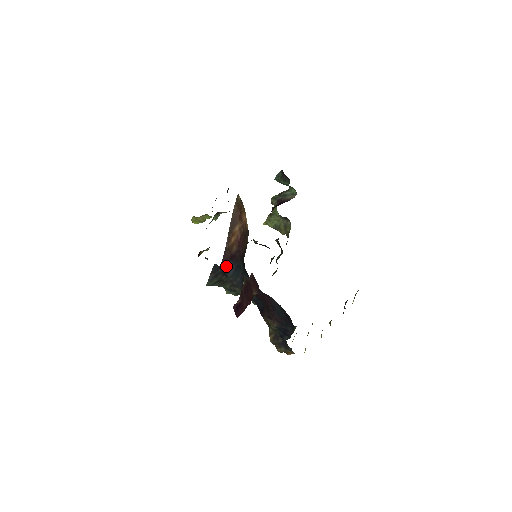
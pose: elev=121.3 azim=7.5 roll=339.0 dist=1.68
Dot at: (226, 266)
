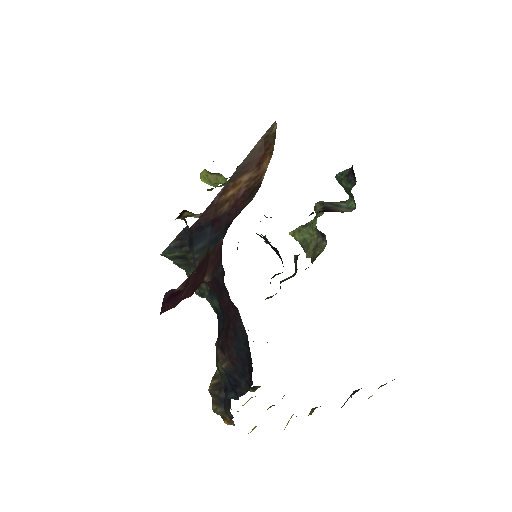
Dot at: (199, 232)
